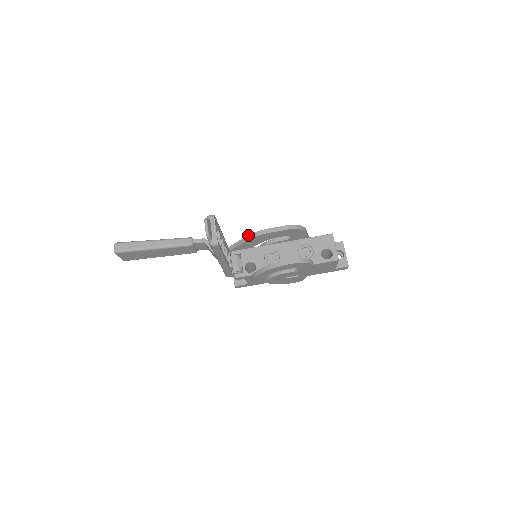
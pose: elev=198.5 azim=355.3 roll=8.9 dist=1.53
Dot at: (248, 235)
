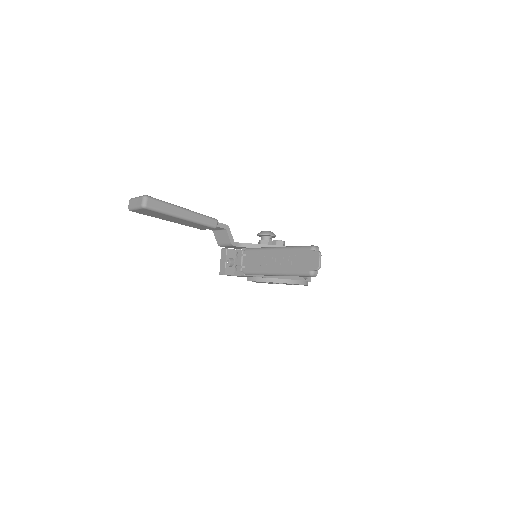
Dot at: (277, 245)
